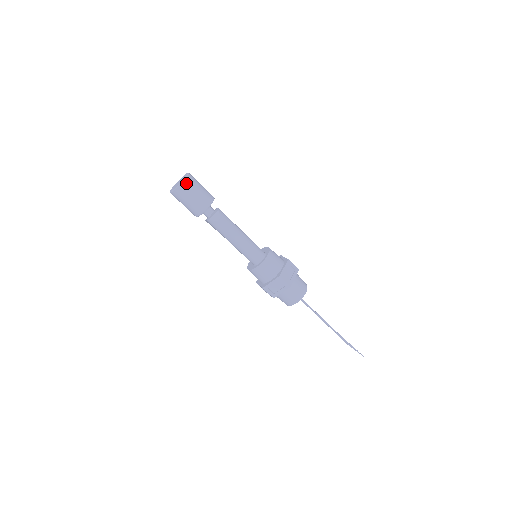
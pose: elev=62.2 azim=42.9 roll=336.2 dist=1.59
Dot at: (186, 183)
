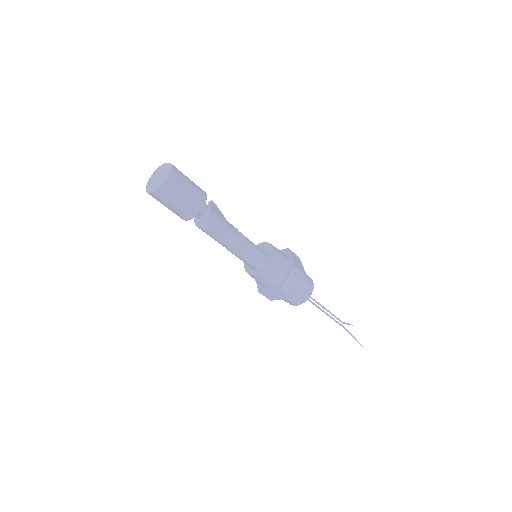
Dot at: (166, 188)
